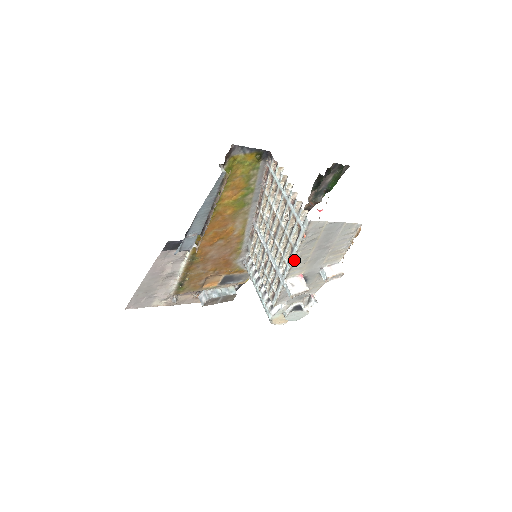
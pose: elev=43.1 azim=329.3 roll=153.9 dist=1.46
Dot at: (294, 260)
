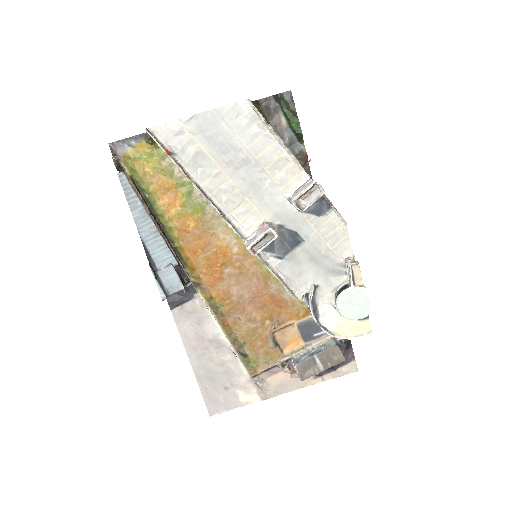
Dot at: (214, 201)
